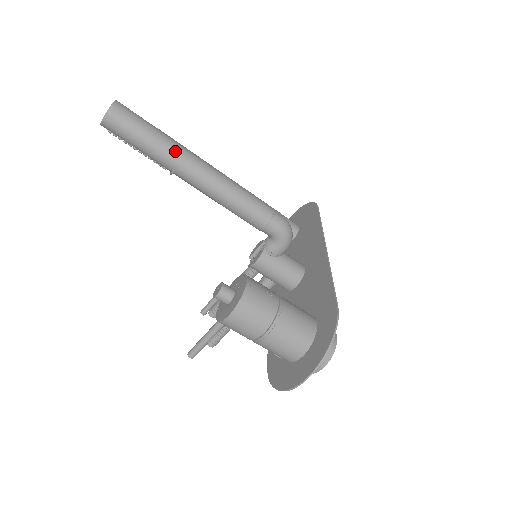
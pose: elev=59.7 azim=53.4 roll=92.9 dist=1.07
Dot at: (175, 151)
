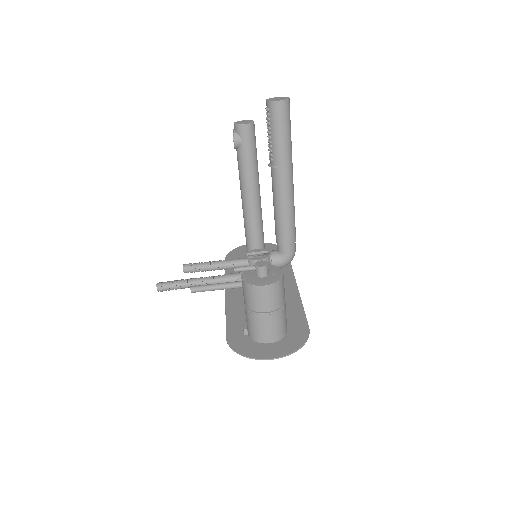
Dot at: (290, 158)
